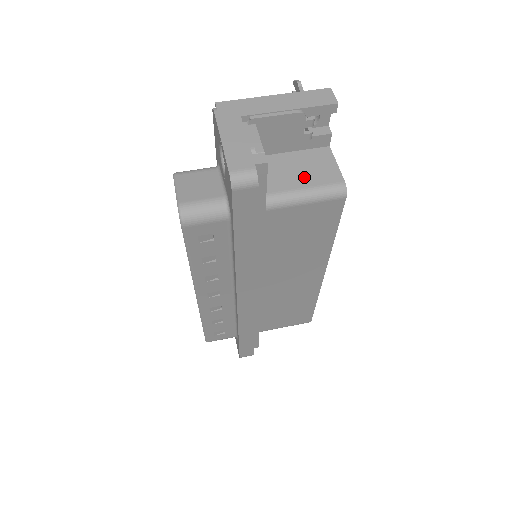
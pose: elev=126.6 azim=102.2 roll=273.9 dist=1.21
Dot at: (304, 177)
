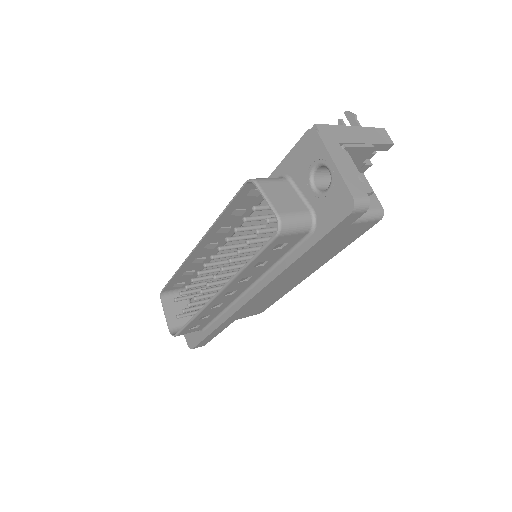
Dot at: occluded
